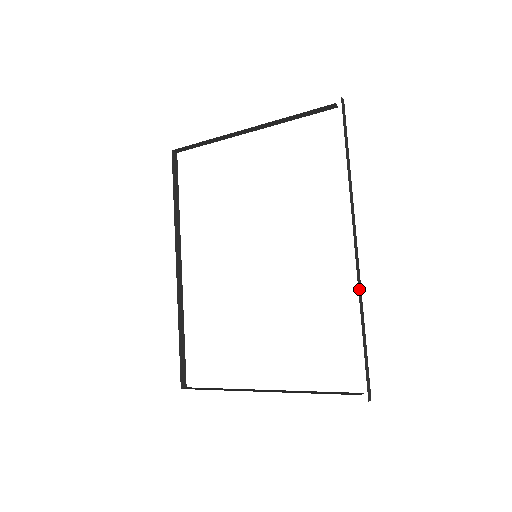
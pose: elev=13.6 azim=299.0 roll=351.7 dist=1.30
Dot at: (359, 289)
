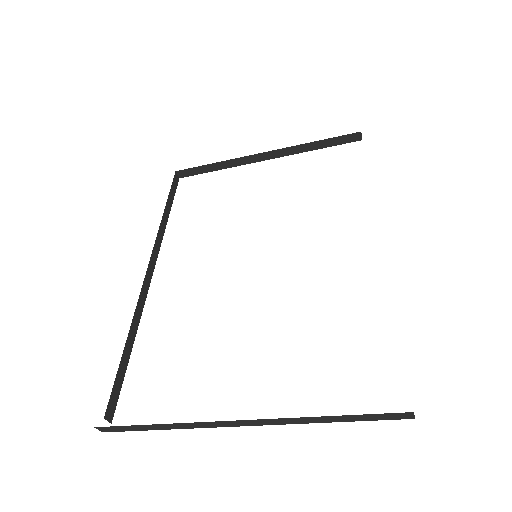
Dot at: occluded
